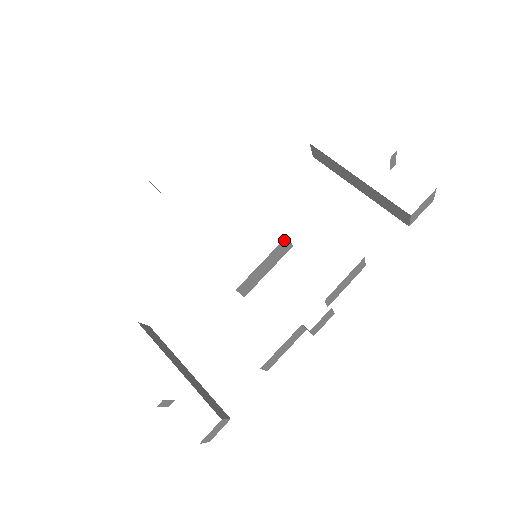
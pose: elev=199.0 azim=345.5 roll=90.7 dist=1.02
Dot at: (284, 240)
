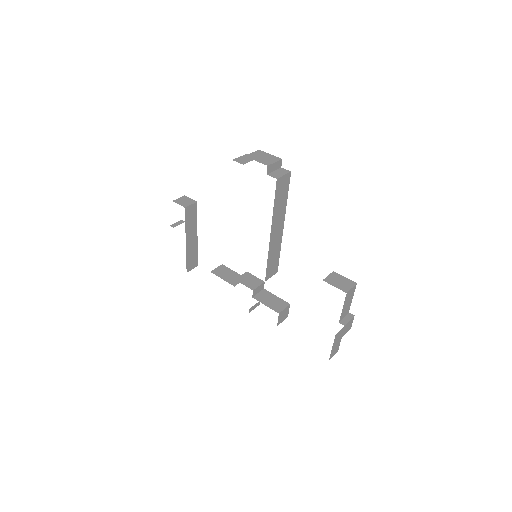
Dot at: occluded
